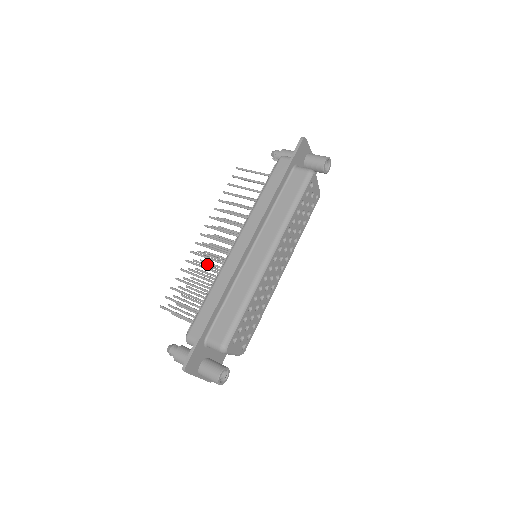
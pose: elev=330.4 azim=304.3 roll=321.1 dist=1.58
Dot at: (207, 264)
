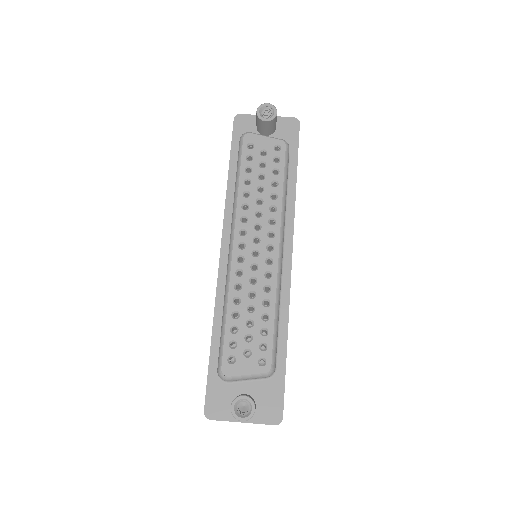
Dot at: occluded
